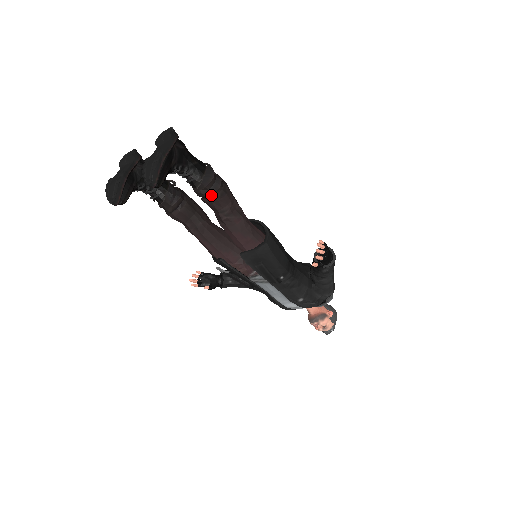
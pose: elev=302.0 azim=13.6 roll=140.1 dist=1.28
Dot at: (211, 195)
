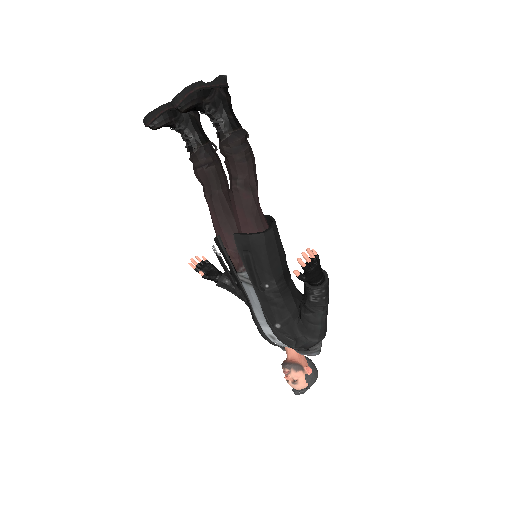
Dot at: (231, 155)
